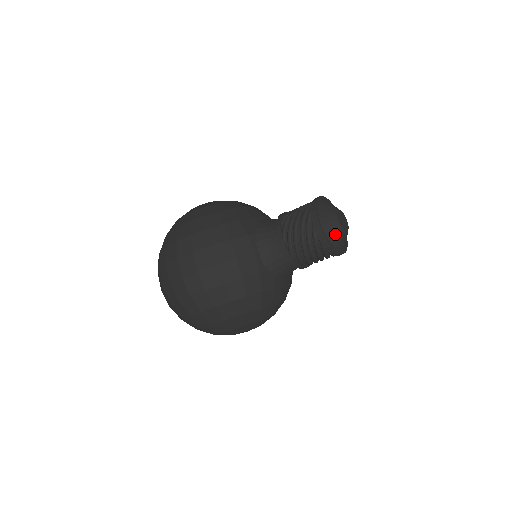
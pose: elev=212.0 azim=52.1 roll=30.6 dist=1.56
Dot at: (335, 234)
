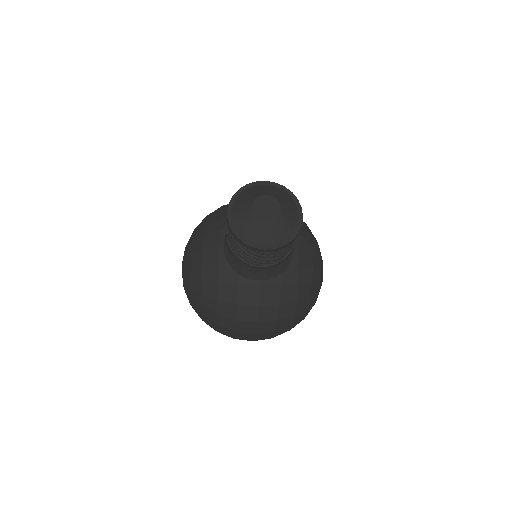
Dot at: (280, 230)
